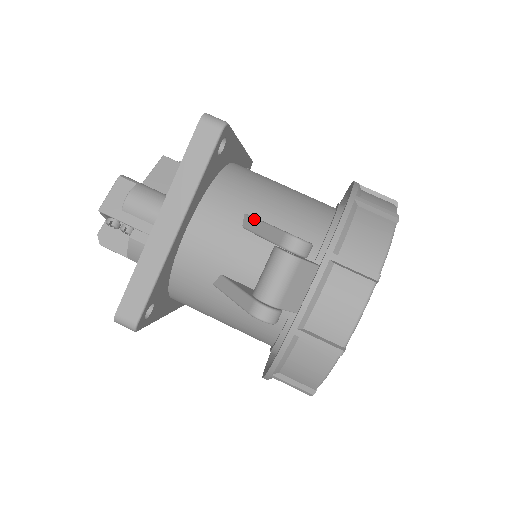
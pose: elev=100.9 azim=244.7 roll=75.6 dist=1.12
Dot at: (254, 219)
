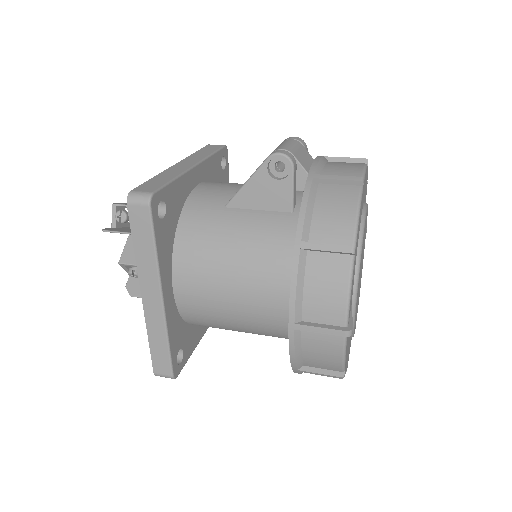
Dot at: occluded
